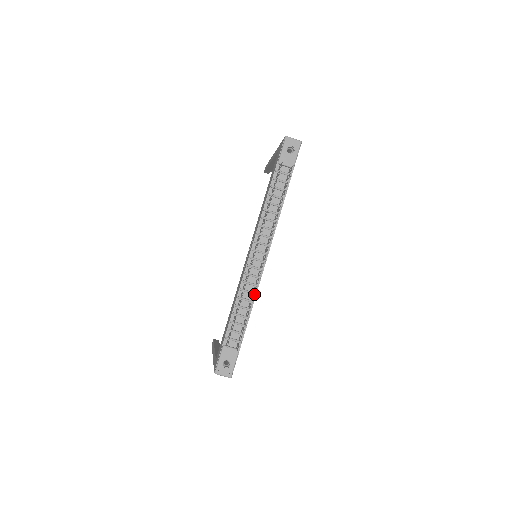
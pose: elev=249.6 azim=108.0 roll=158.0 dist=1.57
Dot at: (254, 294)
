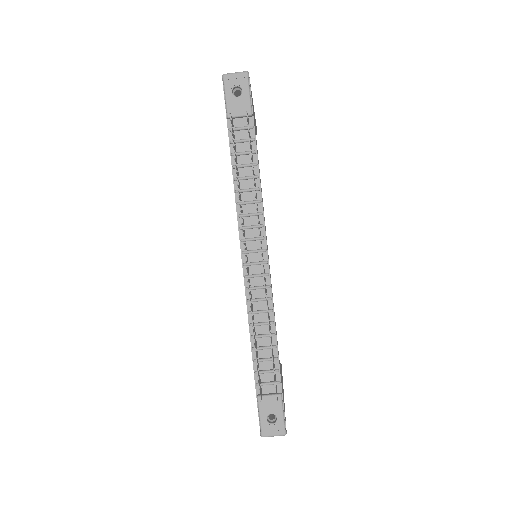
Dot at: (270, 312)
